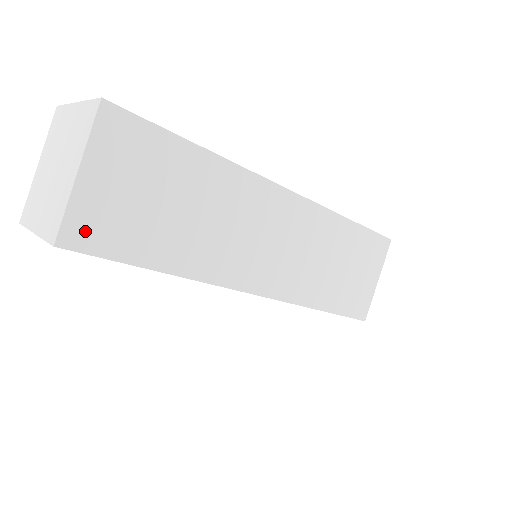
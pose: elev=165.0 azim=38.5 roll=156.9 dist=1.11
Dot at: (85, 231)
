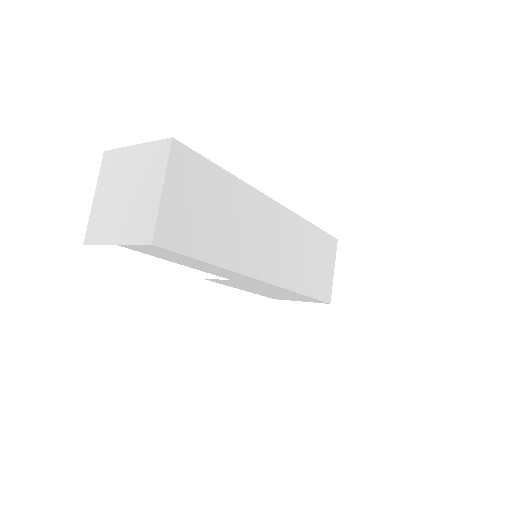
Dot at: (168, 233)
